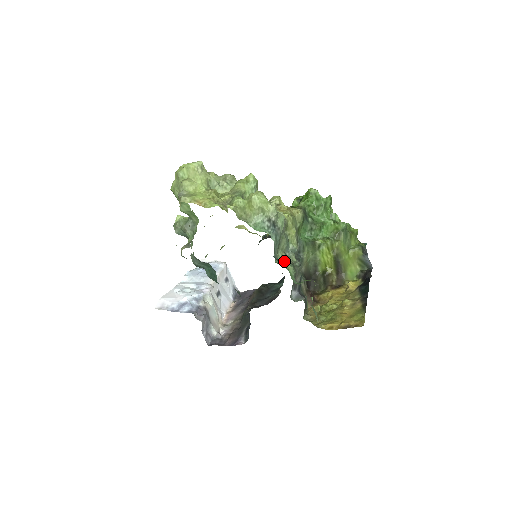
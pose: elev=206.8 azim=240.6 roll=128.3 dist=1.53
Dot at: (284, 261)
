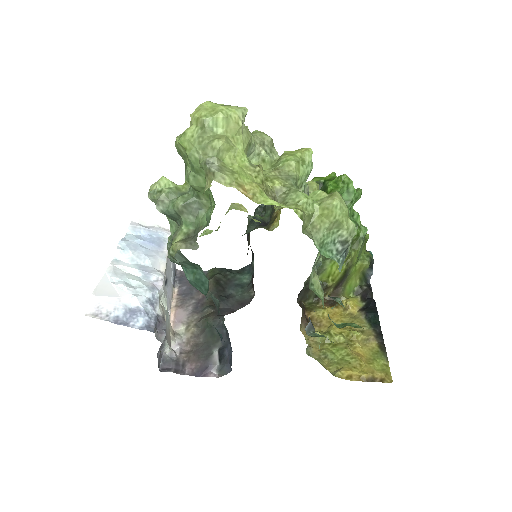
Dot at: (316, 285)
